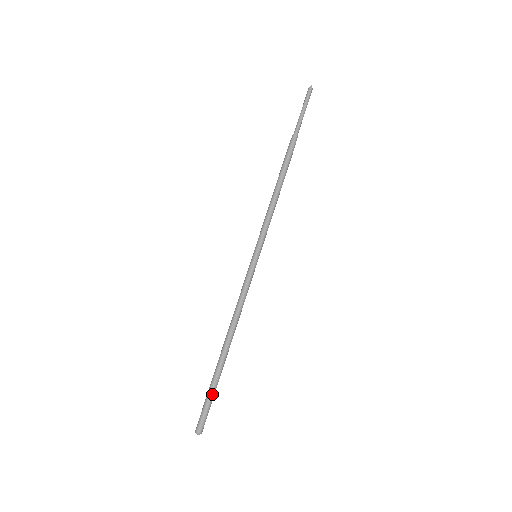
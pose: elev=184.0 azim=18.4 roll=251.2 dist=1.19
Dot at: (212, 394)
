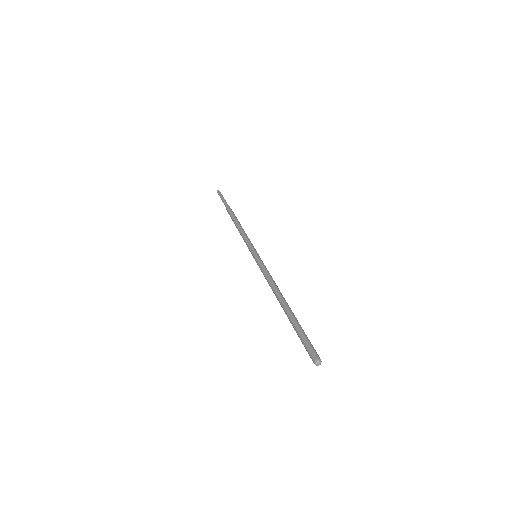
Dot at: (301, 331)
